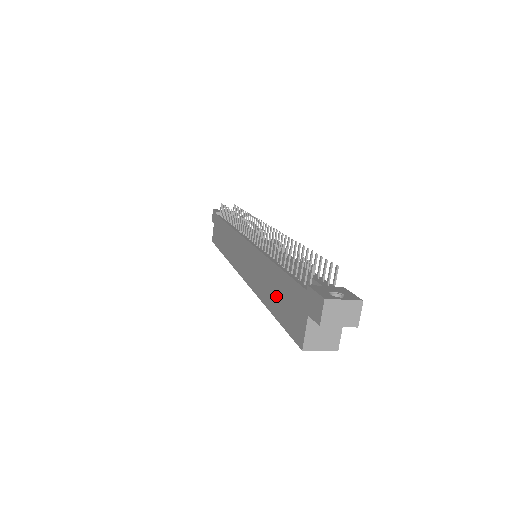
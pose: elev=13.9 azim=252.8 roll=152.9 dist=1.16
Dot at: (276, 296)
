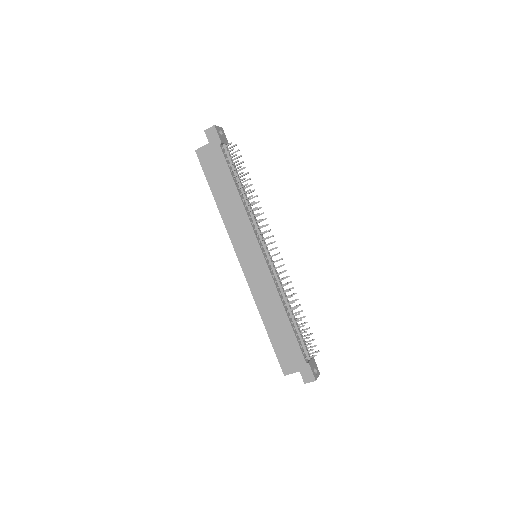
Dot at: (278, 332)
